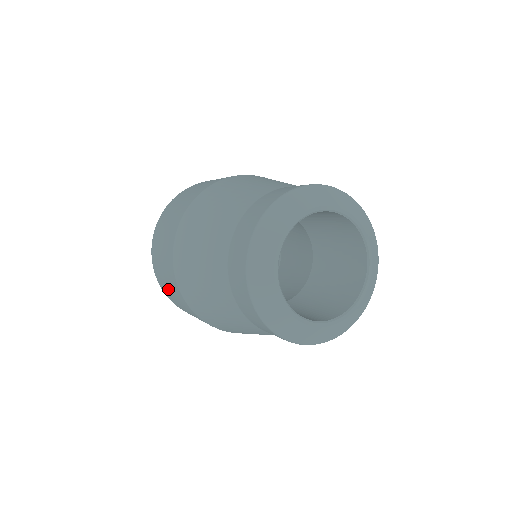
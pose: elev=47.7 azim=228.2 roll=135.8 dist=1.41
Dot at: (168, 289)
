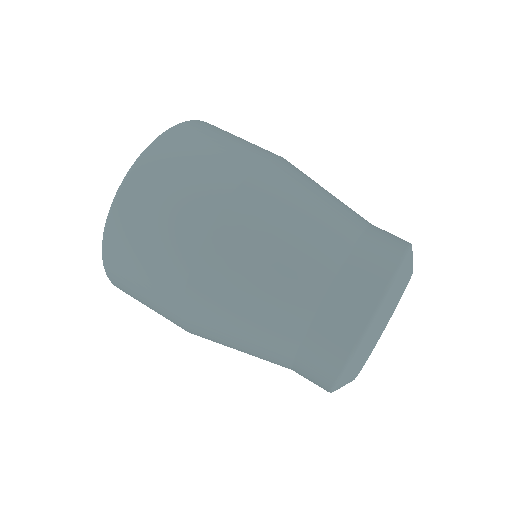
Dot at: (135, 275)
